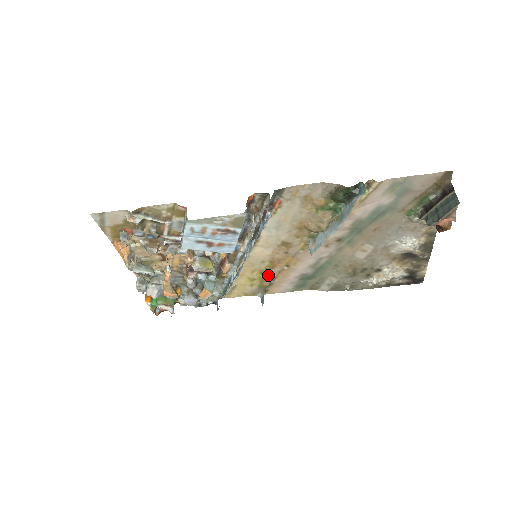
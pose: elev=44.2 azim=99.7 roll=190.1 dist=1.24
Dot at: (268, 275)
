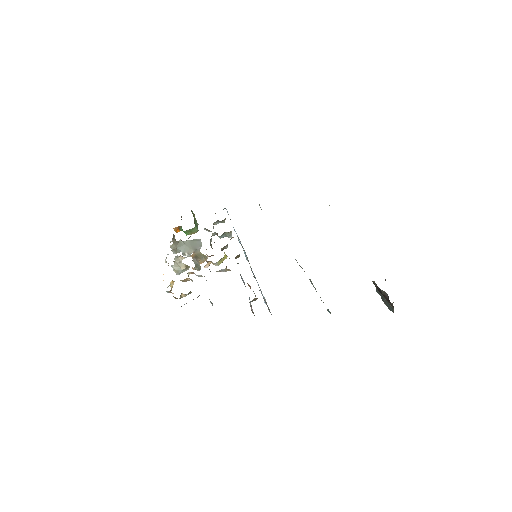
Dot at: occluded
